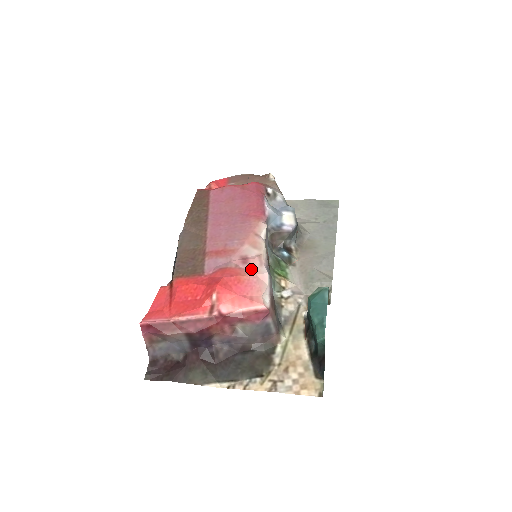
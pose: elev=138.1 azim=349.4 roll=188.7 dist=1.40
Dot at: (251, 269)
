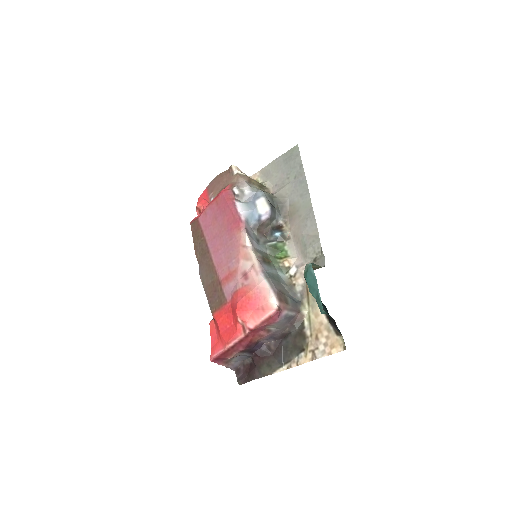
Dot at: (252, 282)
